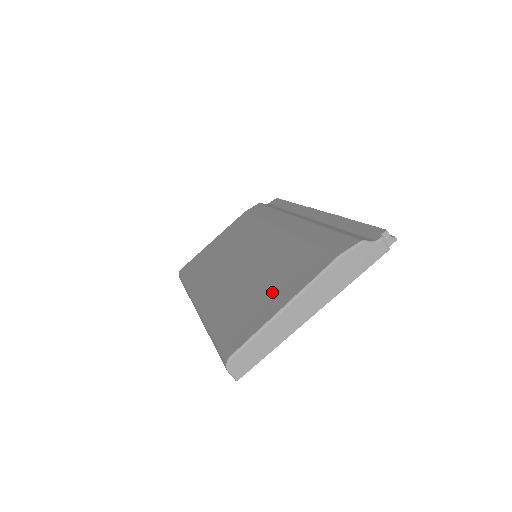
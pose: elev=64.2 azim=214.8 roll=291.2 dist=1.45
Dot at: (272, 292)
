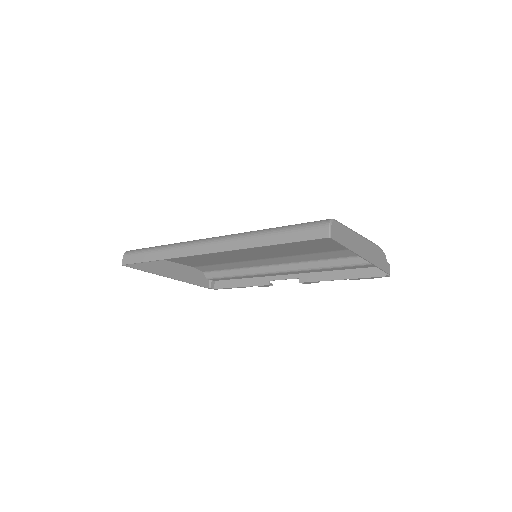
Dot at: occluded
